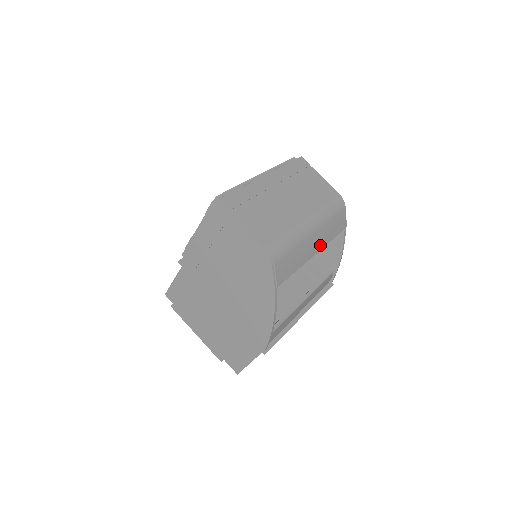
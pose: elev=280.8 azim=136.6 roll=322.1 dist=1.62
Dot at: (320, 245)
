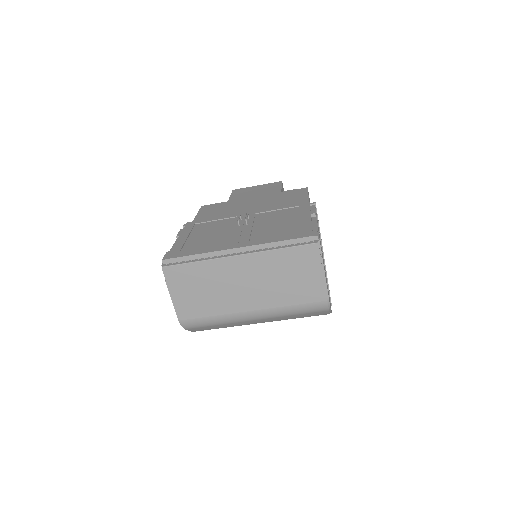
Dot at: (269, 321)
